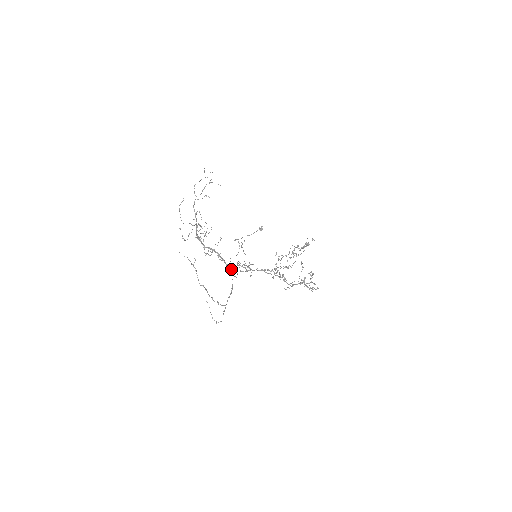
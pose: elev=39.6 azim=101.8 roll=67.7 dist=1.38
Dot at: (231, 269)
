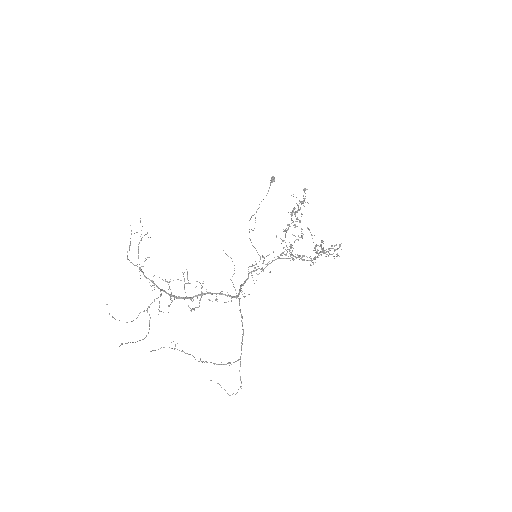
Dot at: occluded
